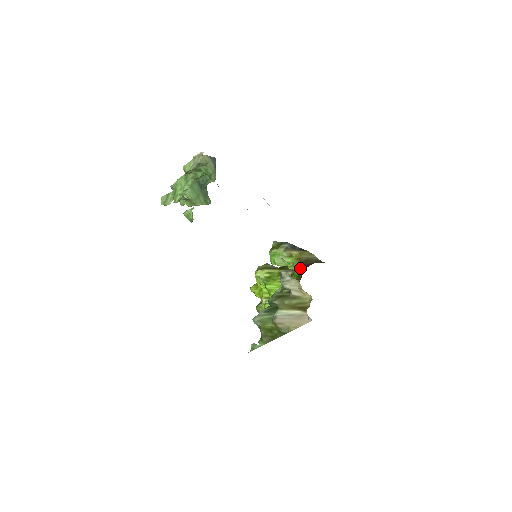
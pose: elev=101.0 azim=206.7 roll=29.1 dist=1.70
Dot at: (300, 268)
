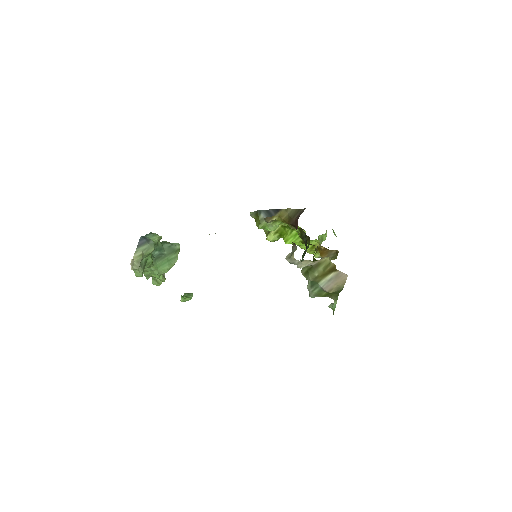
Dot at: (295, 244)
